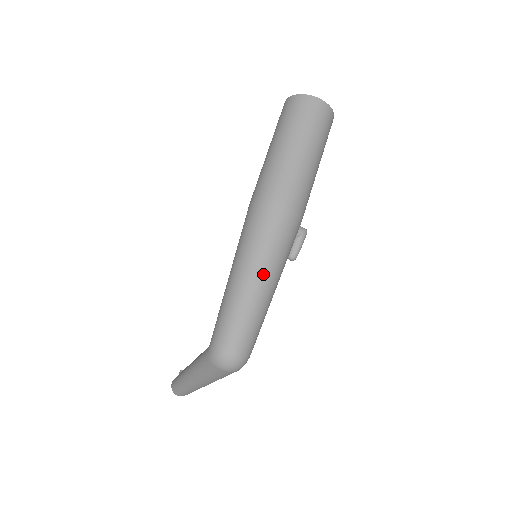
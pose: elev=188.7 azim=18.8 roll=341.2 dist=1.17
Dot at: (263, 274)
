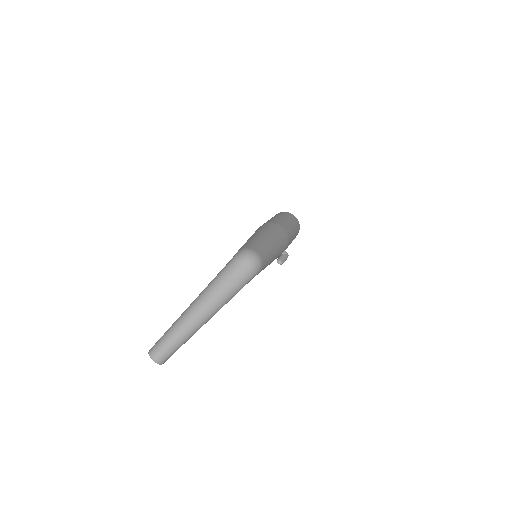
Dot at: (272, 239)
